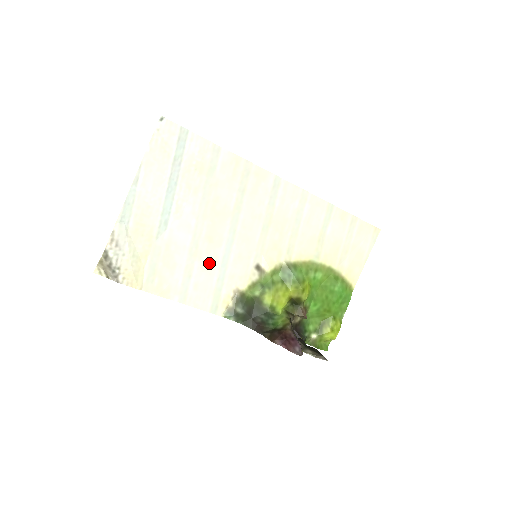
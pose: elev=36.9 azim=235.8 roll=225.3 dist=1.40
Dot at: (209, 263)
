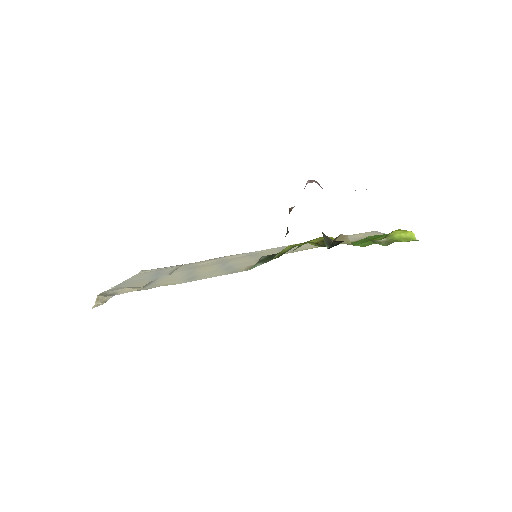
Dot at: (211, 271)
